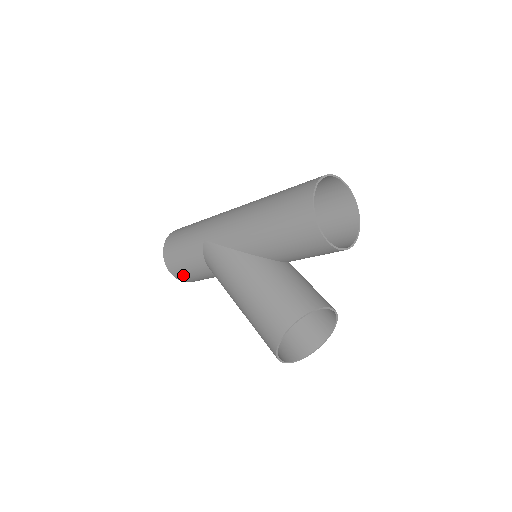
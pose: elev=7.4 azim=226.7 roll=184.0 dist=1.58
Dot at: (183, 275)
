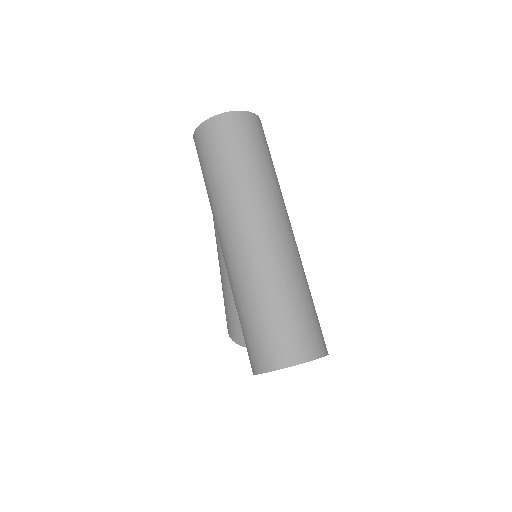
Dot at: occluded
